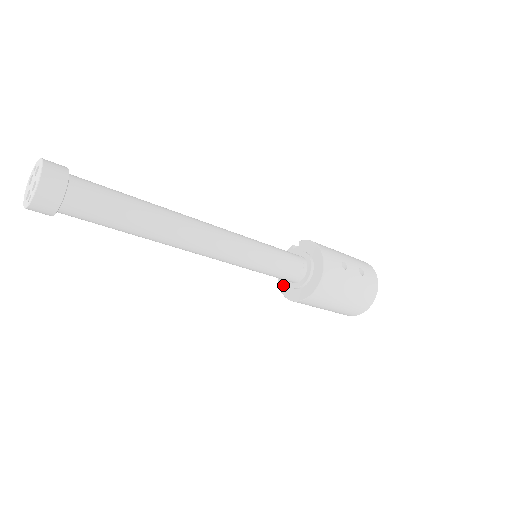
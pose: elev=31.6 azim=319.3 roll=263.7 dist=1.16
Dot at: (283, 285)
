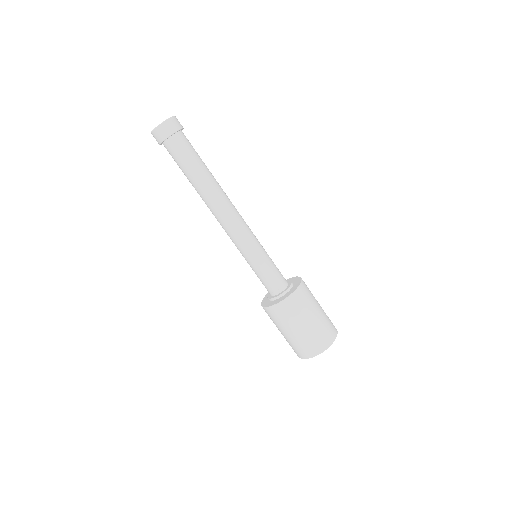
Dot at: (266, 303)
